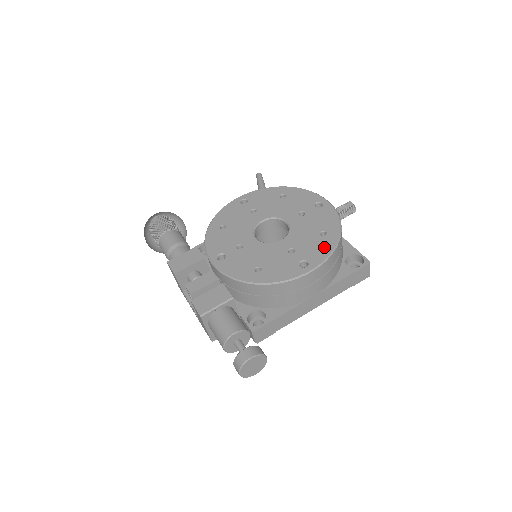
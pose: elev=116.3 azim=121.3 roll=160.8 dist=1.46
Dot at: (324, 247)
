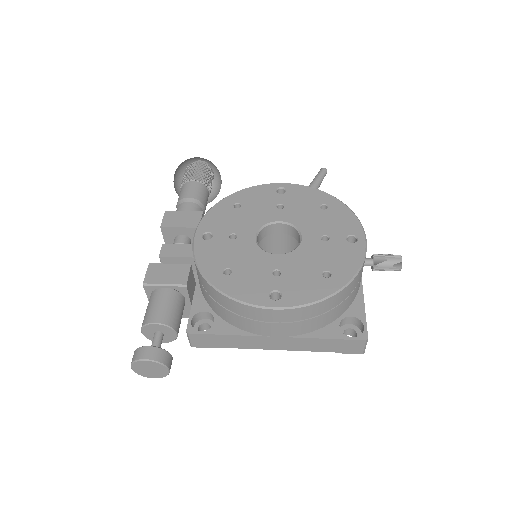
Dot at: (313, 290)
